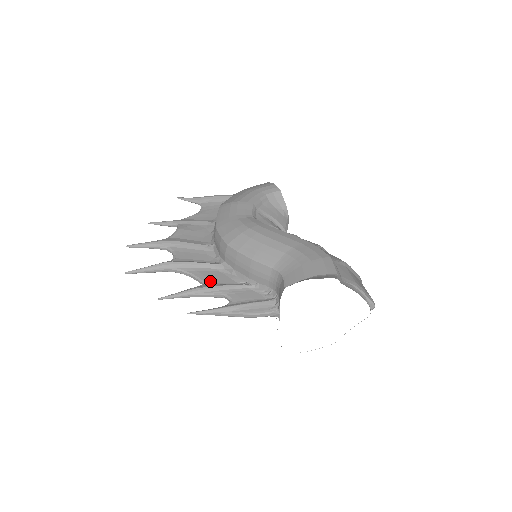
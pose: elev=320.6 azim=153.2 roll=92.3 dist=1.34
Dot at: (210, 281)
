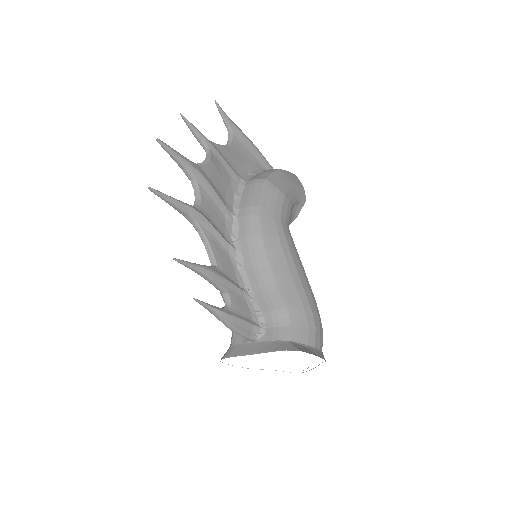
Dot at: (221, 266)
